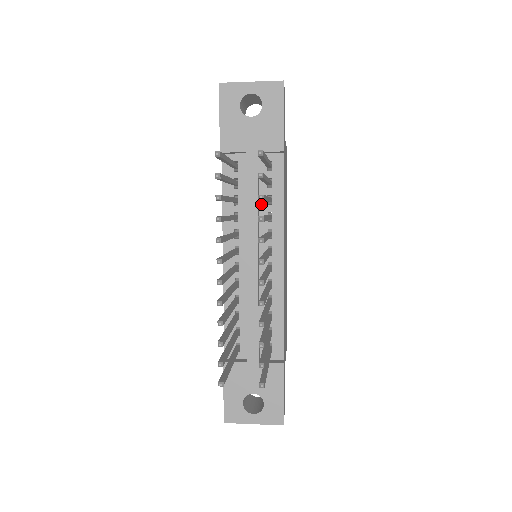
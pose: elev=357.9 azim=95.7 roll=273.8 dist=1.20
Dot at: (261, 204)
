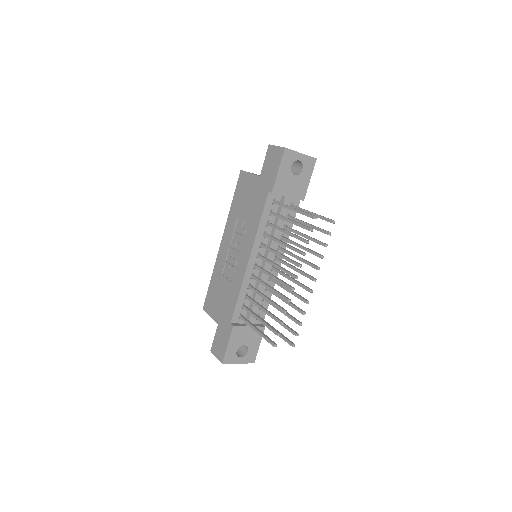
Dot at: occluded
